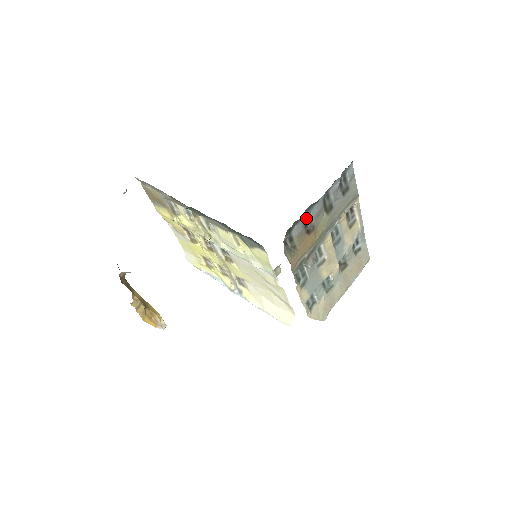
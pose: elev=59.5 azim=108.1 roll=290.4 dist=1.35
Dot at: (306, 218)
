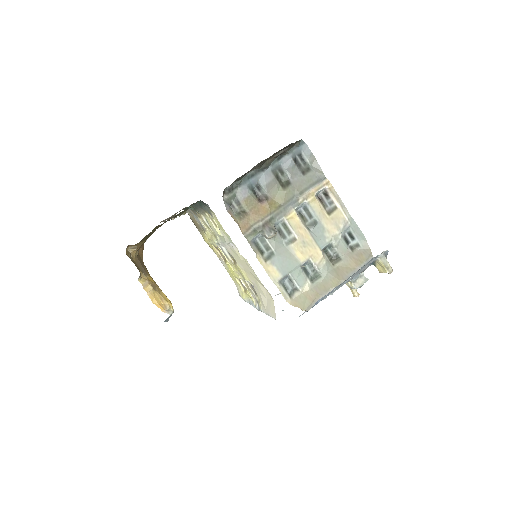
Dot at: (255, 187)
